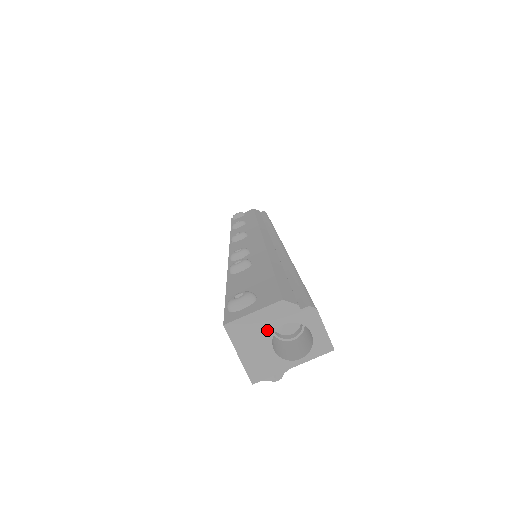
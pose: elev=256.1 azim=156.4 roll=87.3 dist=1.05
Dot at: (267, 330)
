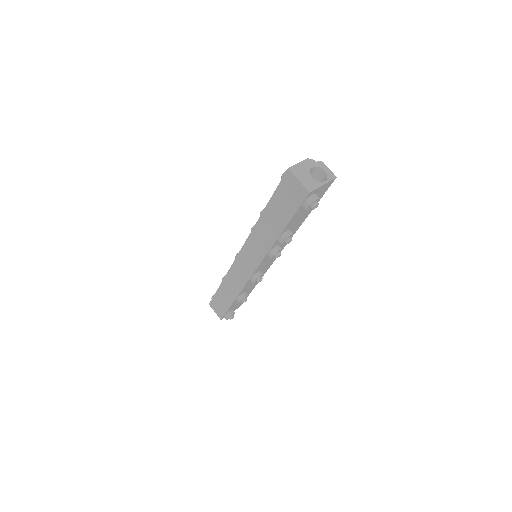
Dot at: (307, 170)
